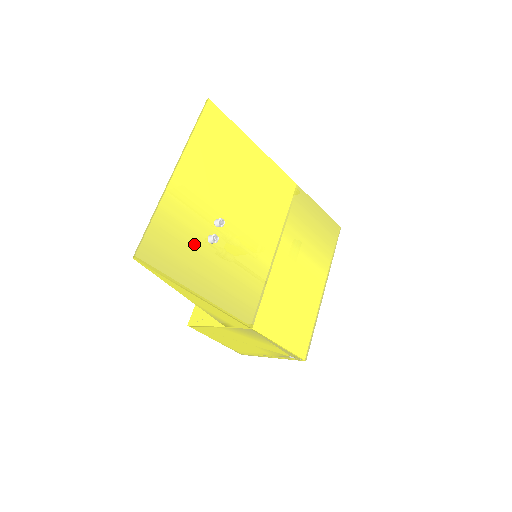
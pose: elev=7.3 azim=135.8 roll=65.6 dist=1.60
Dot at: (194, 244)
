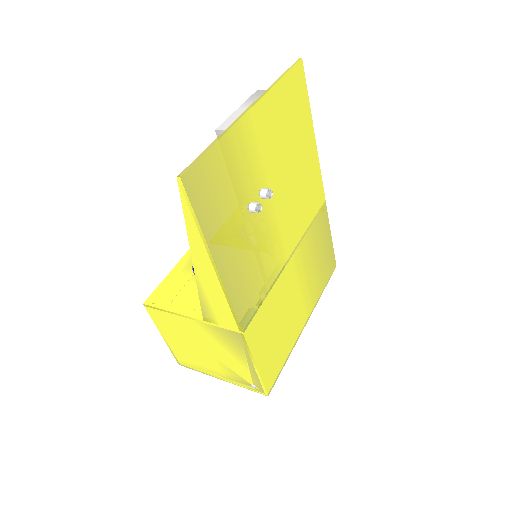
Dot at: (235, 202)
